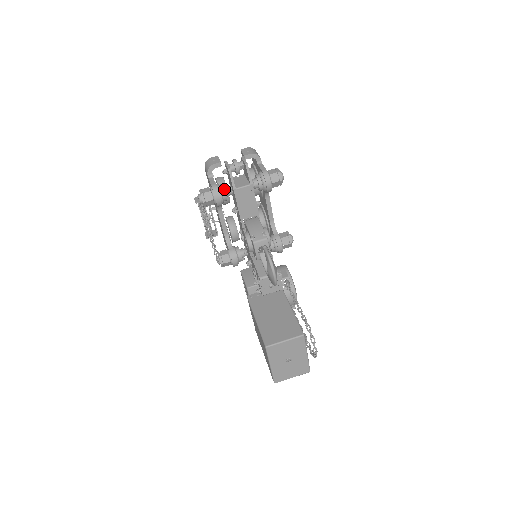
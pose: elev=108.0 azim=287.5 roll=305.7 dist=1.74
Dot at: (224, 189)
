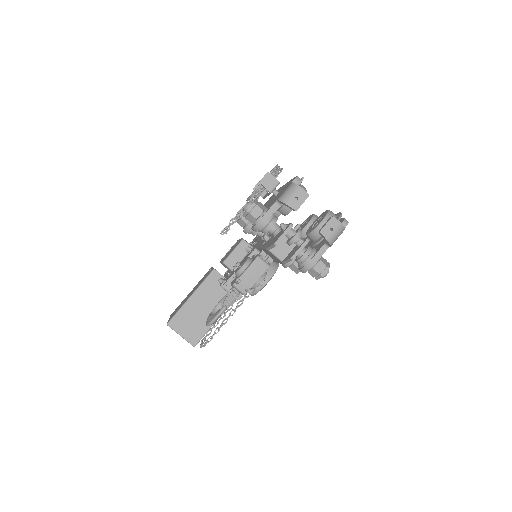
Dot at: (268, 231)
